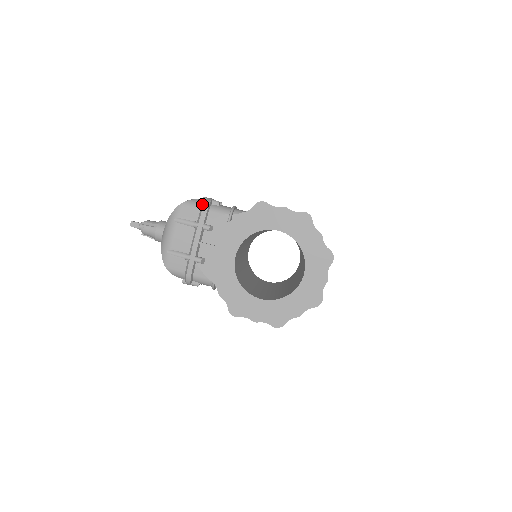
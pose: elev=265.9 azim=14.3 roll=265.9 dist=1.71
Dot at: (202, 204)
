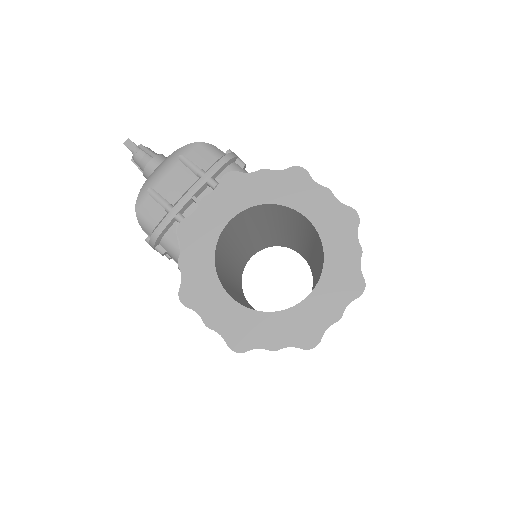
Dot at: (223, 155)
